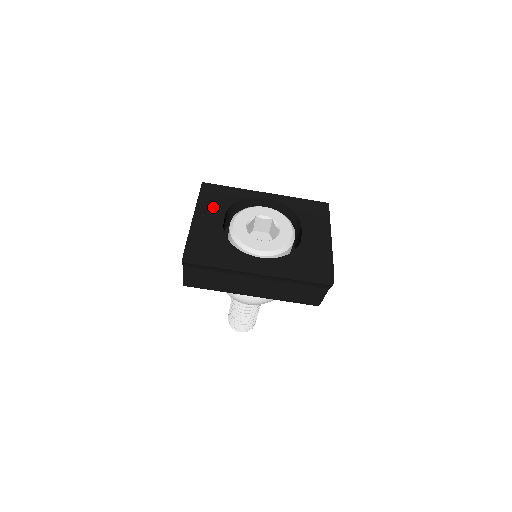
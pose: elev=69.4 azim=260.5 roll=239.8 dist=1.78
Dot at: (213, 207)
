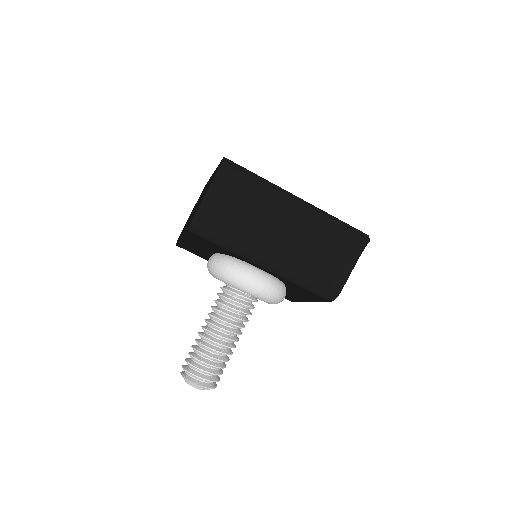
Dot at: occluded
